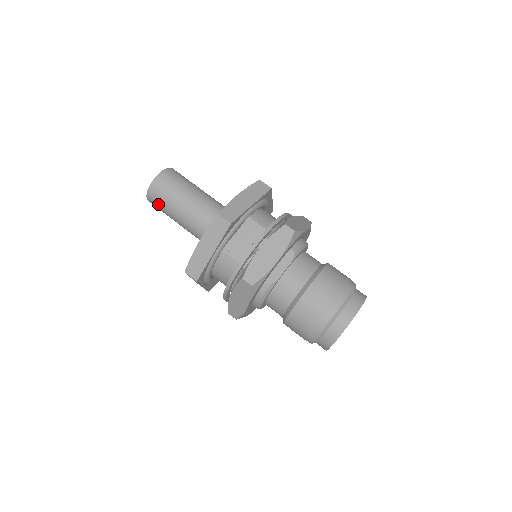
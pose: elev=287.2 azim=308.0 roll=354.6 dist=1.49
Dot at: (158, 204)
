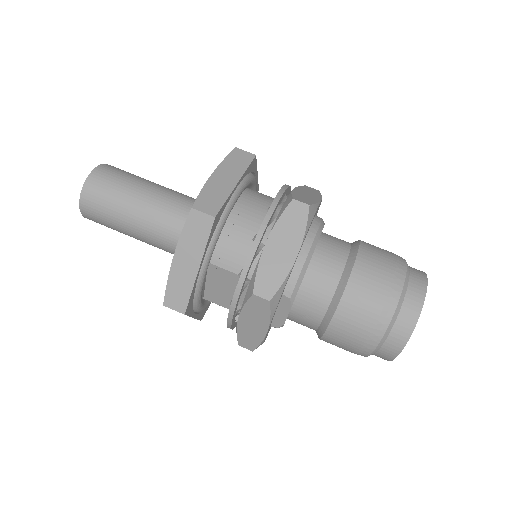
Dot at: occluded
